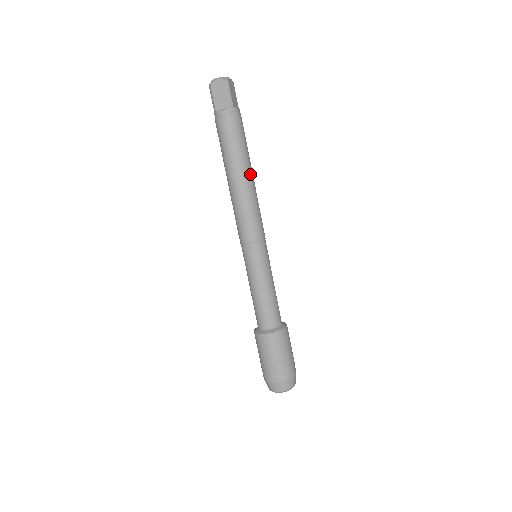
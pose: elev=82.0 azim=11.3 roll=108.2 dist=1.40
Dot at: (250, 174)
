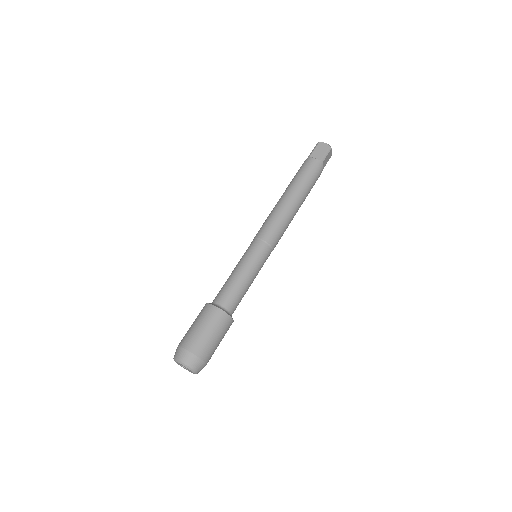
Dot at: (299, 204)
